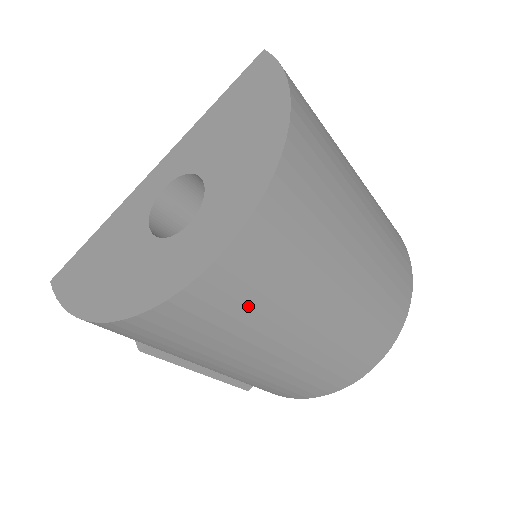
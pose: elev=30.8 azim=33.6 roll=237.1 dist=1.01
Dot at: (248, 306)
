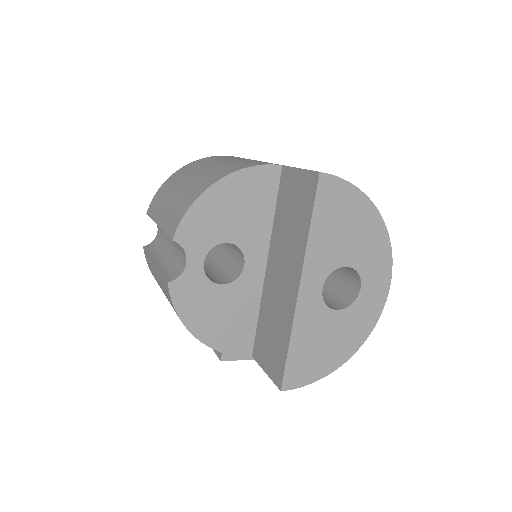
Dot at: occluded
